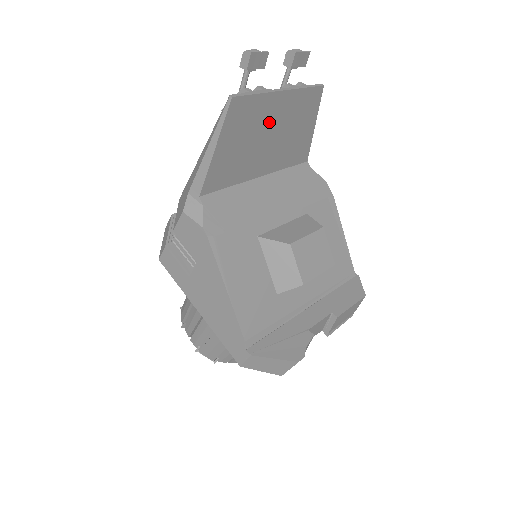
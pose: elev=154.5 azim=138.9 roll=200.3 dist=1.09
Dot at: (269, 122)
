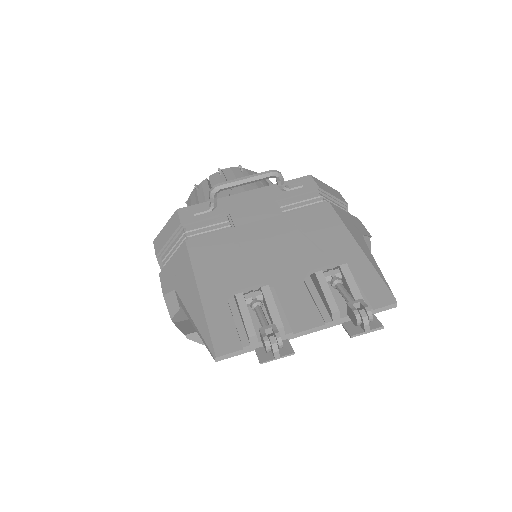
Dot at: occluded
